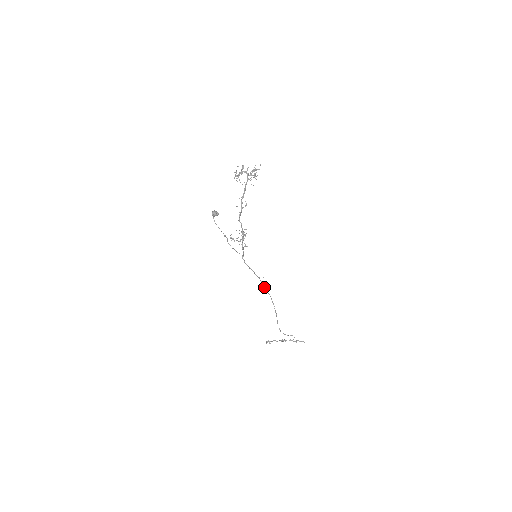
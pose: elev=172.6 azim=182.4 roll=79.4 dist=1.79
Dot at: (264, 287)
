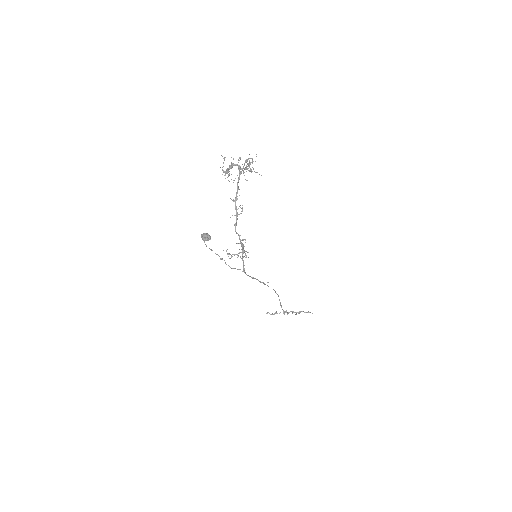
Dot at: occluded
